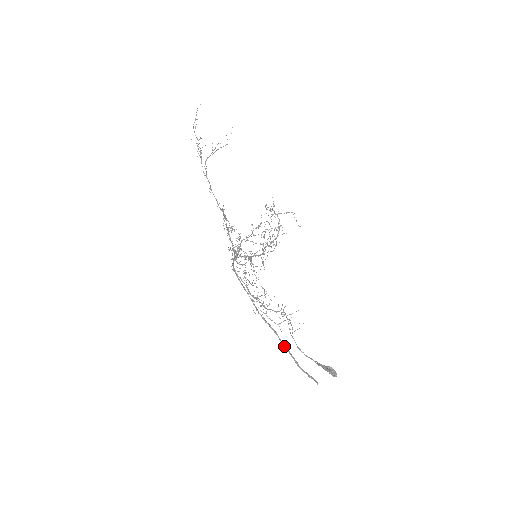
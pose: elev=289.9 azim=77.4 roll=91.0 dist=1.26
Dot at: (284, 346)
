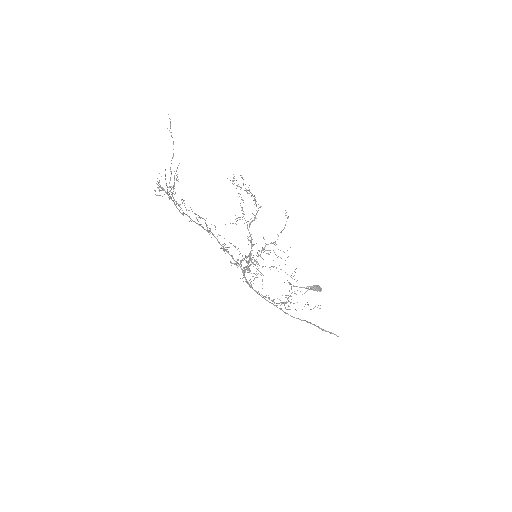
Dot at: occluded
